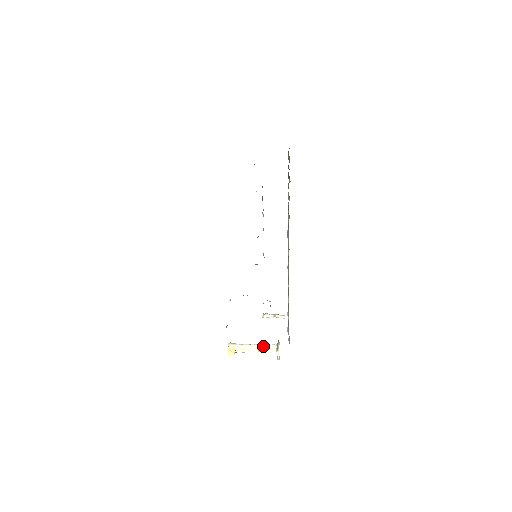
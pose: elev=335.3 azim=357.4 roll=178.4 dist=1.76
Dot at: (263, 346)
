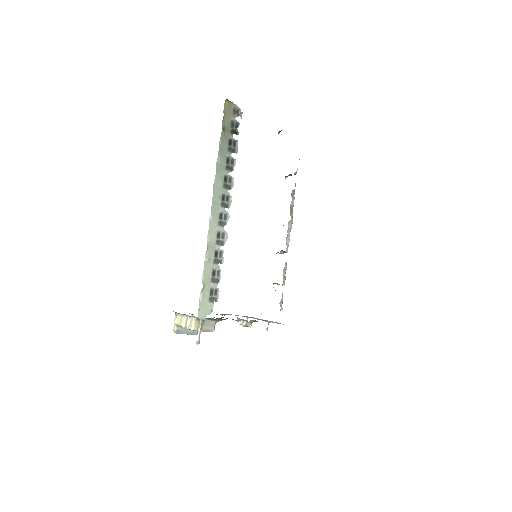
Dot at: (189, 320)
